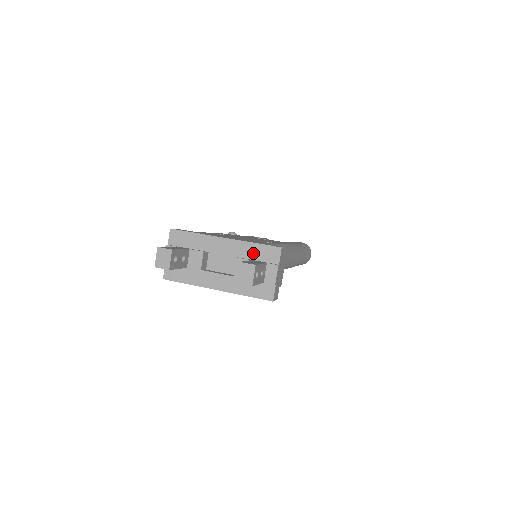
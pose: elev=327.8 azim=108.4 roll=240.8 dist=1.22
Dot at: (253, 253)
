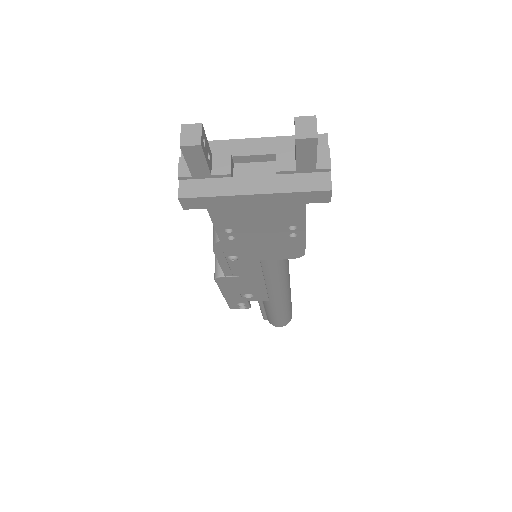
Dot at: (294, 146)
